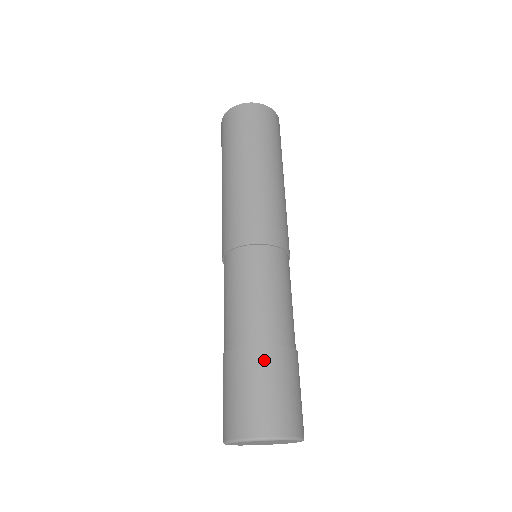
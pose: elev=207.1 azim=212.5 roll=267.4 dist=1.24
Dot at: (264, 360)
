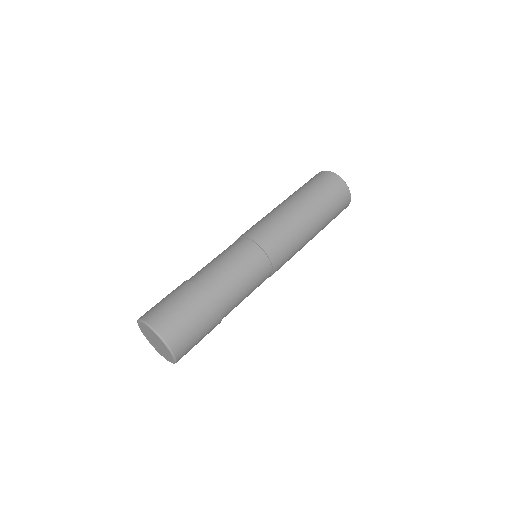
Dot at: occluded
